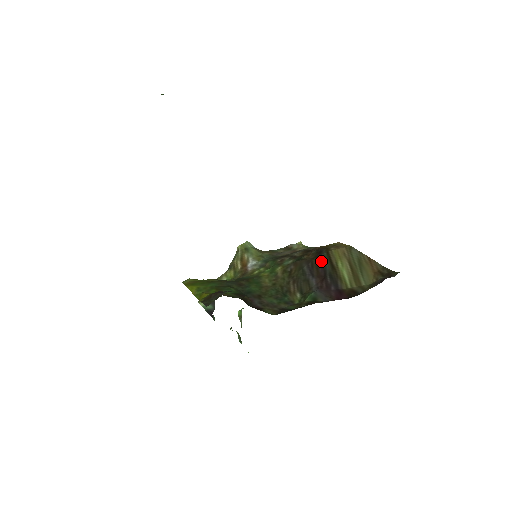
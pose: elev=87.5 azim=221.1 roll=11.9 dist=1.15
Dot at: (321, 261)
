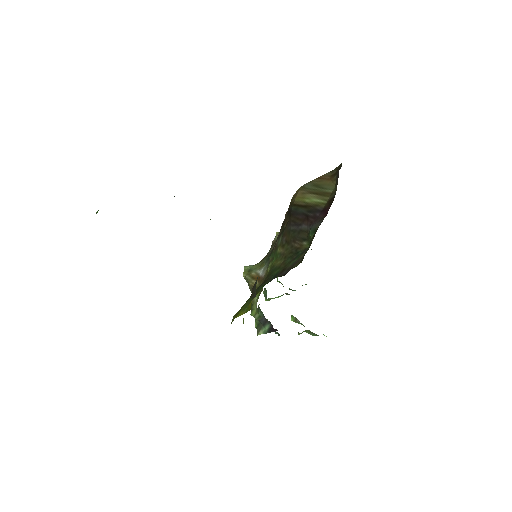
Dot at: (295, 213)
